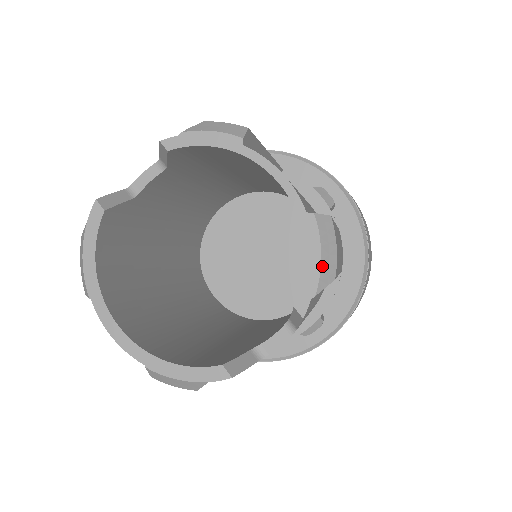
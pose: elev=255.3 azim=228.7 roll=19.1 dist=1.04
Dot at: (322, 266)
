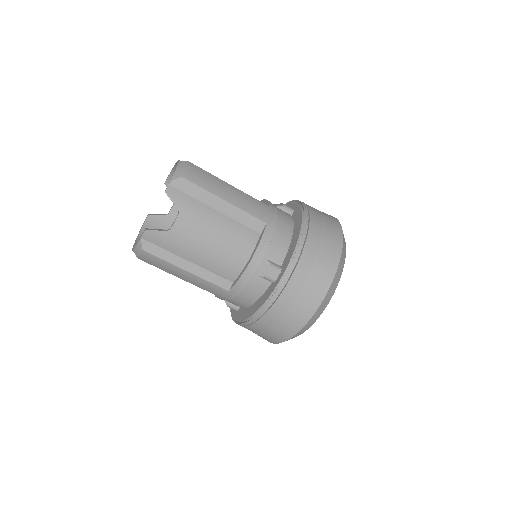
Dot at: (175, 173)
